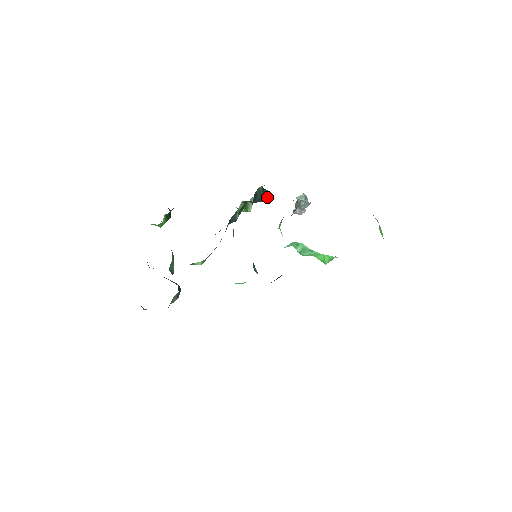
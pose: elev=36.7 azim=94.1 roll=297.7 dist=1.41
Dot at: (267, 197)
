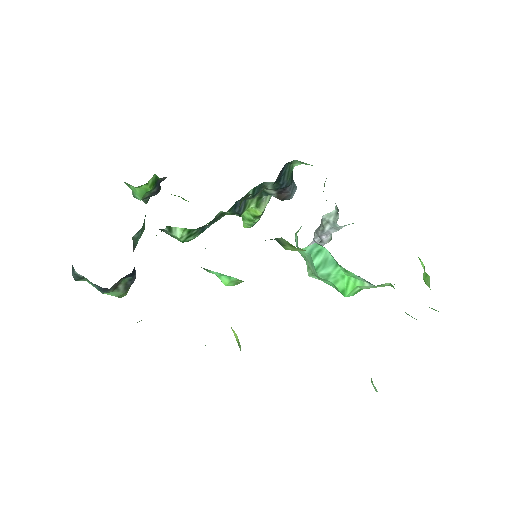
Dot at: (291, 195)
